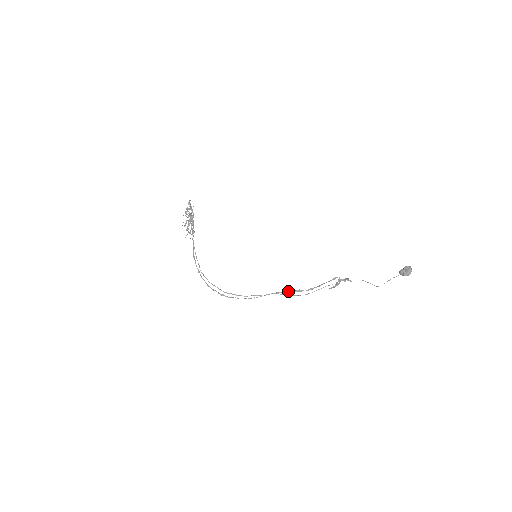
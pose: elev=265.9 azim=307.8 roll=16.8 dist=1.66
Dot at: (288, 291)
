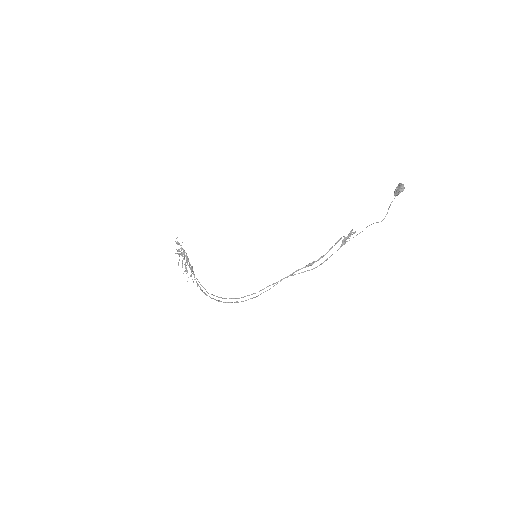
Dot at: (299, 269)
